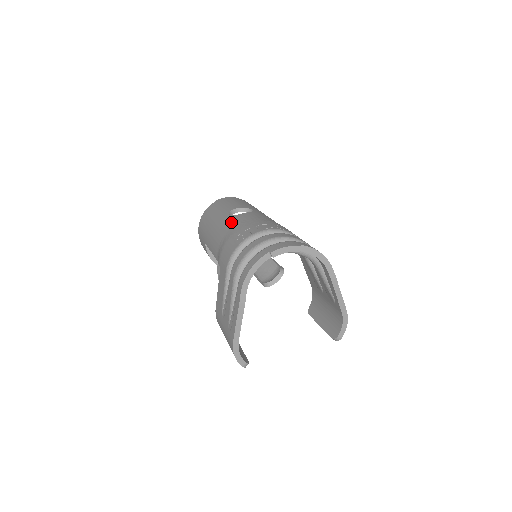
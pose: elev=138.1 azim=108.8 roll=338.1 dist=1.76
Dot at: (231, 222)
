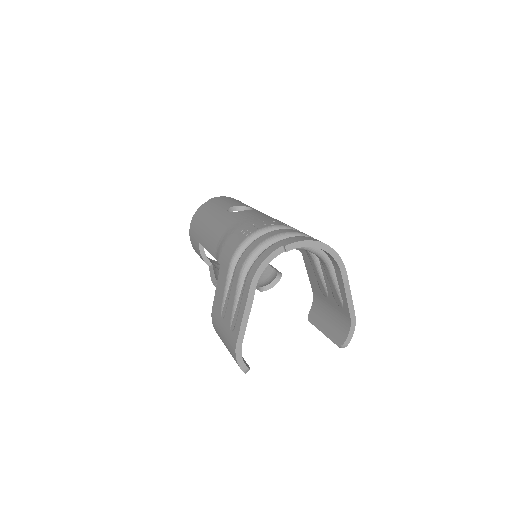
Dot at: (231, 218)
